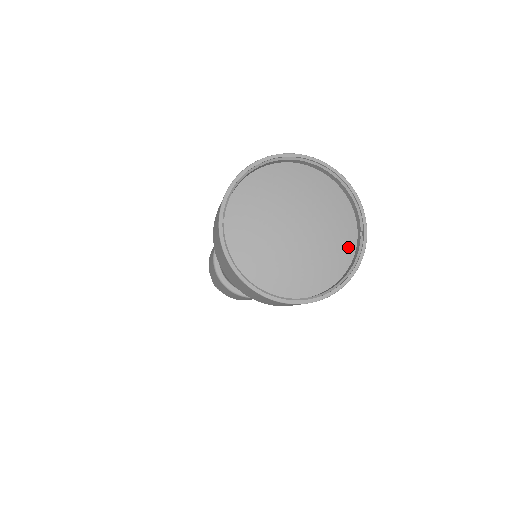
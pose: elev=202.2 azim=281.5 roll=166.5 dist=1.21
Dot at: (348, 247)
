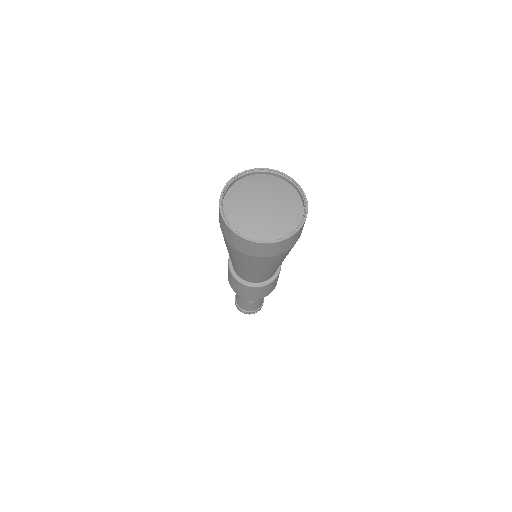
Dot at: (298, 216)
